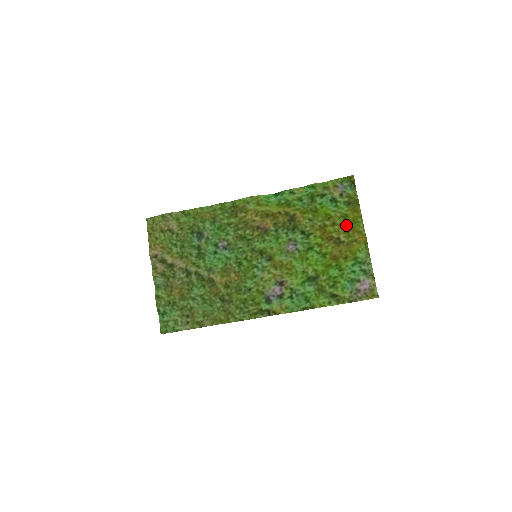
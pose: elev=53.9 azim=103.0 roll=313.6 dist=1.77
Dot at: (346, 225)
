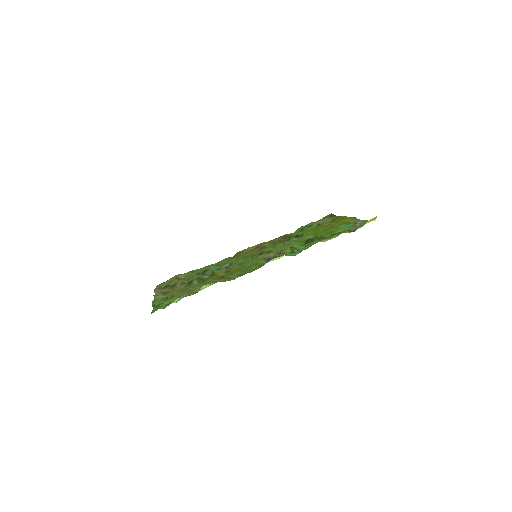
Dot at: (333, 221)
